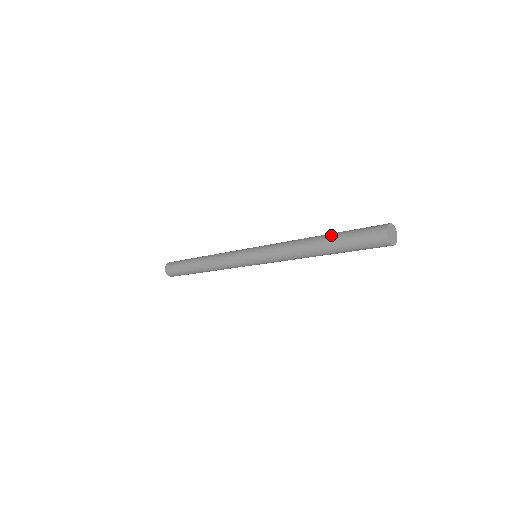
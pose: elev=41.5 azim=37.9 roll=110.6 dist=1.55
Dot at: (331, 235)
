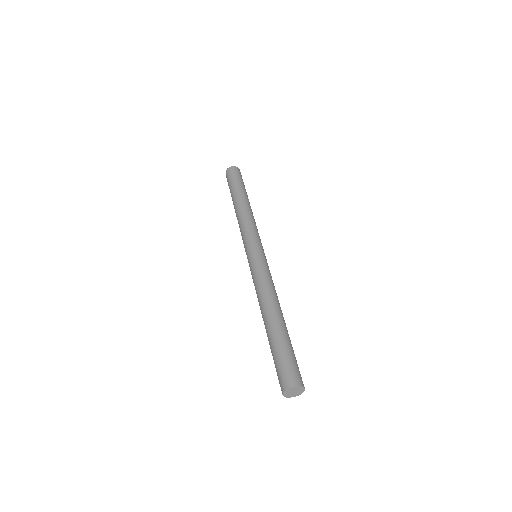
Dot at: (282, 329)
